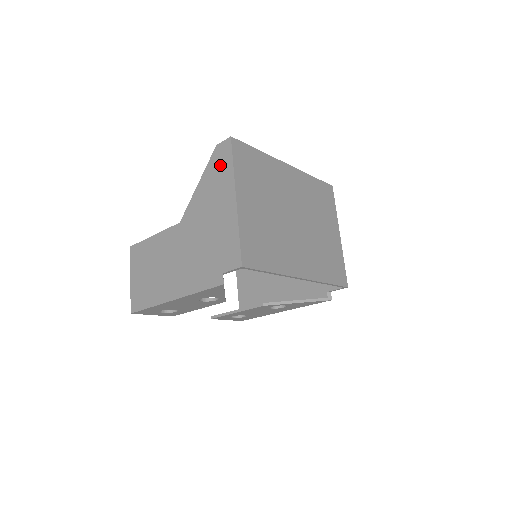
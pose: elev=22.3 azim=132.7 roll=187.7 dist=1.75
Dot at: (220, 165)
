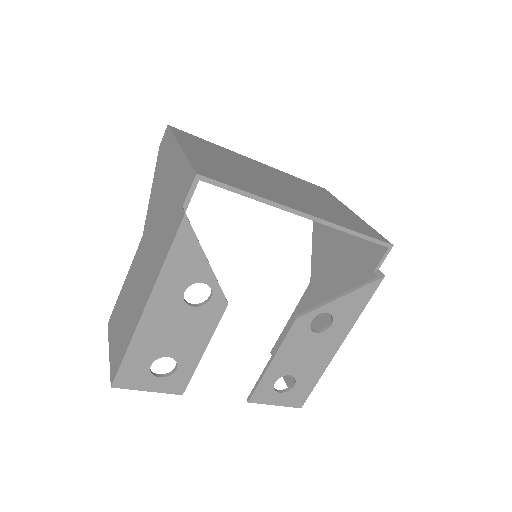
Dot at: (164, 150)
